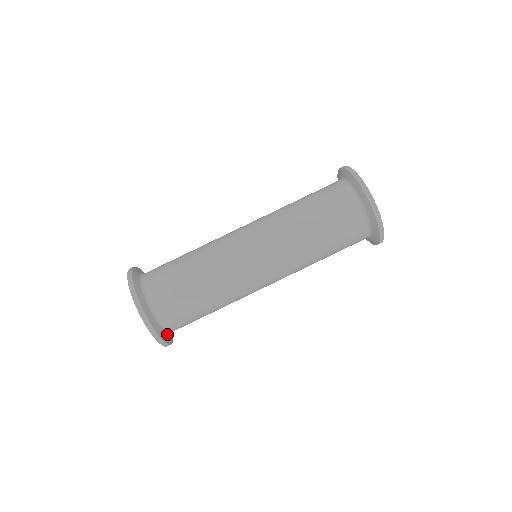
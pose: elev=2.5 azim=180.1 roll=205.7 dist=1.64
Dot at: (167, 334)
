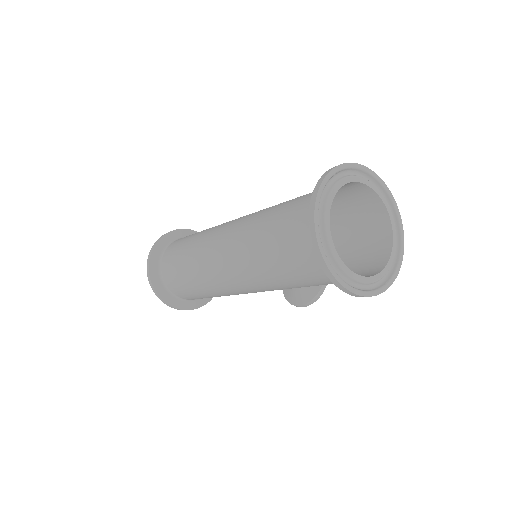
Dot at: (171, 295)
